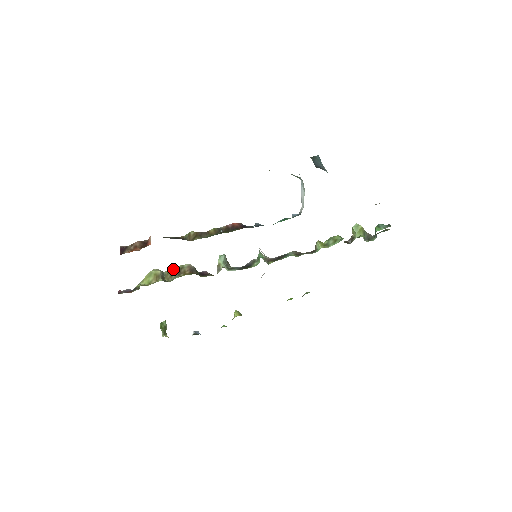
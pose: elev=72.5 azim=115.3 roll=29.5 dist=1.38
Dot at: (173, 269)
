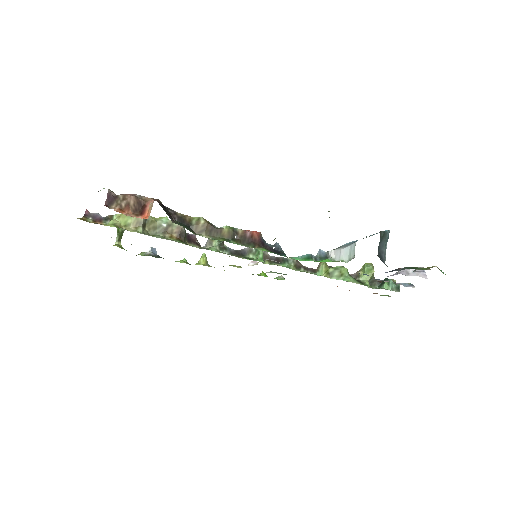
Dot at: (160, 221)
